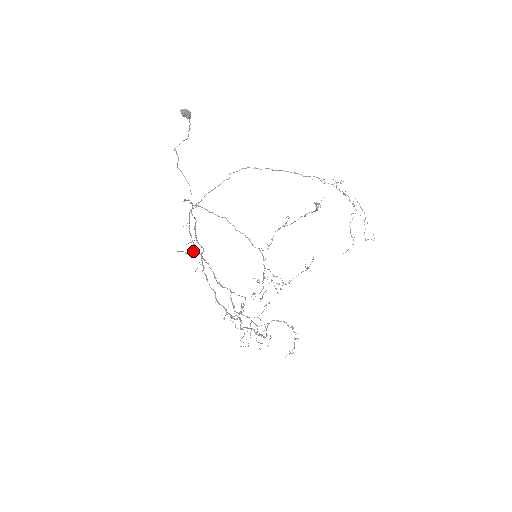
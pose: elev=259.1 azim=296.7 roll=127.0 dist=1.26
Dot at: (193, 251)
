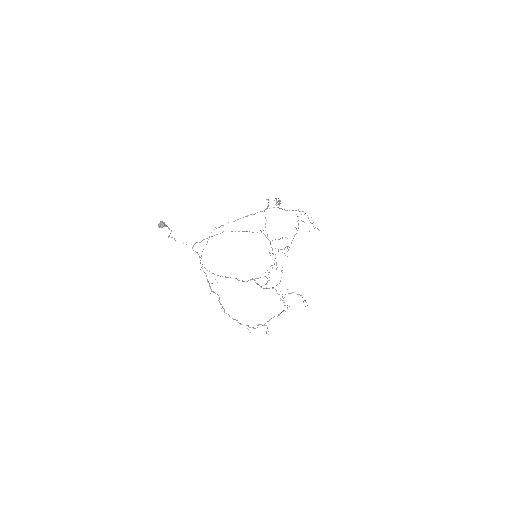
Dot at: occluded
